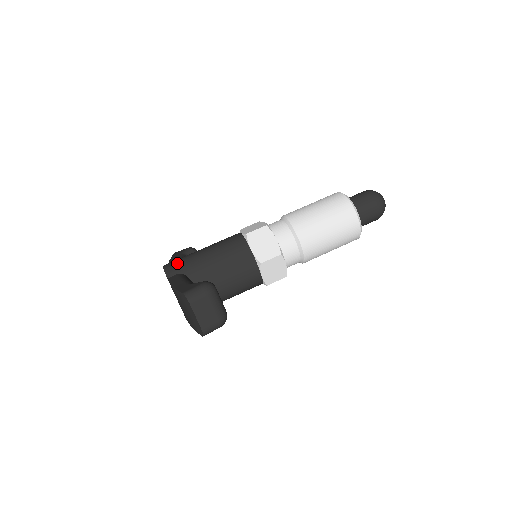
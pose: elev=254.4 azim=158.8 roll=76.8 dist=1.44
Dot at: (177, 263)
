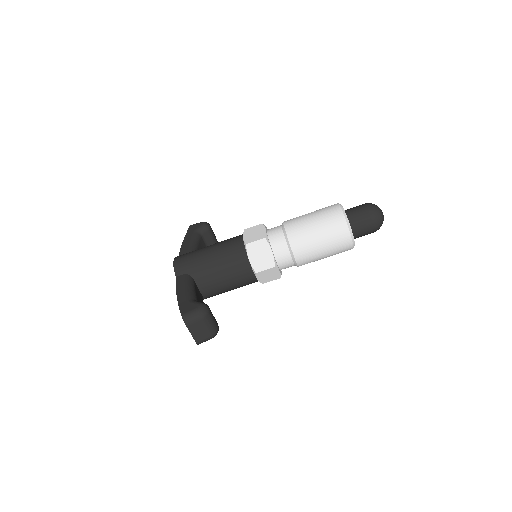
Dot at: (185, 262)
